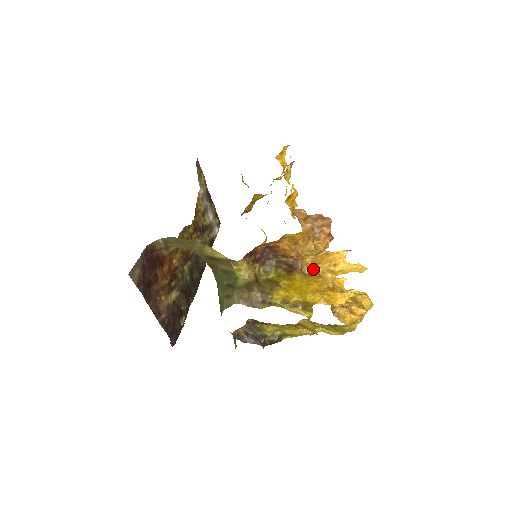
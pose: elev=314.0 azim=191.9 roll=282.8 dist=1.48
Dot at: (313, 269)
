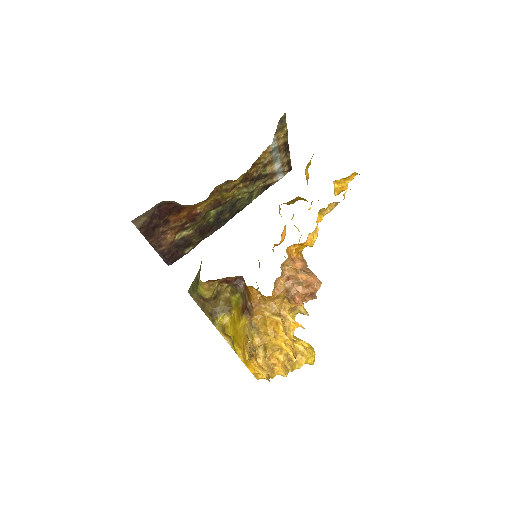
Dot at: (260, 324)
